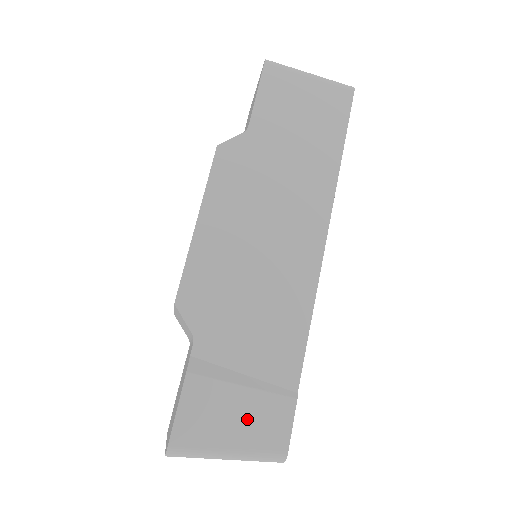
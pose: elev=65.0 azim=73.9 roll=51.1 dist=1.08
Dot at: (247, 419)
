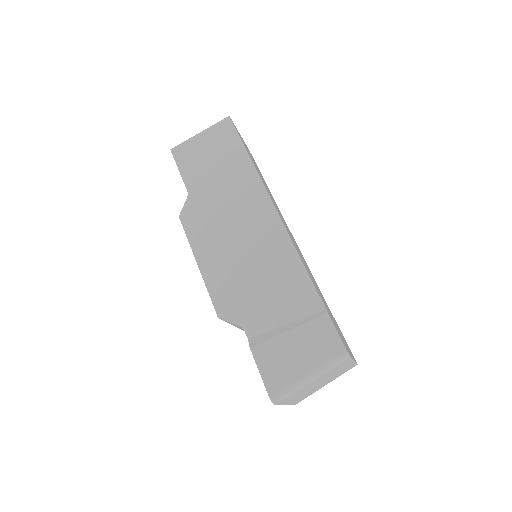
Dot at: (305, 347)
